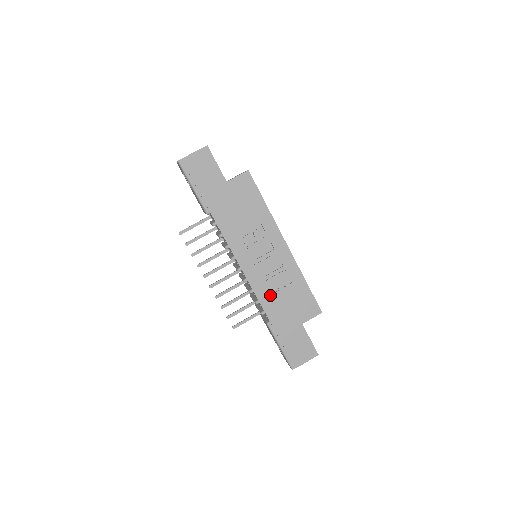
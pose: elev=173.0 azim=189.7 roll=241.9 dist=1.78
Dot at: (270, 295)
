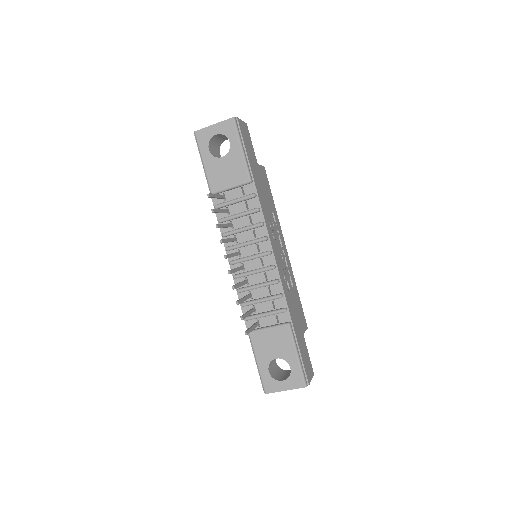
Dot at: (288, 291)
